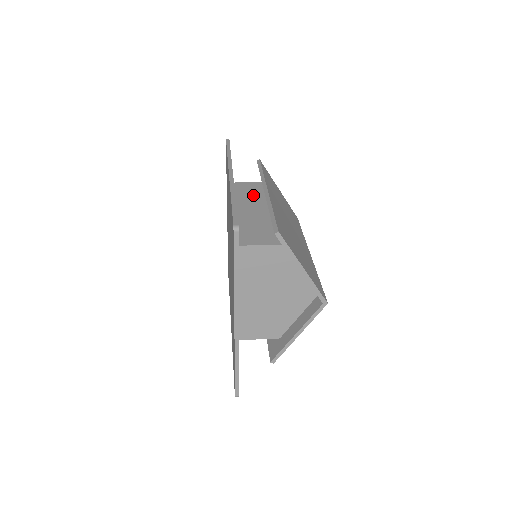
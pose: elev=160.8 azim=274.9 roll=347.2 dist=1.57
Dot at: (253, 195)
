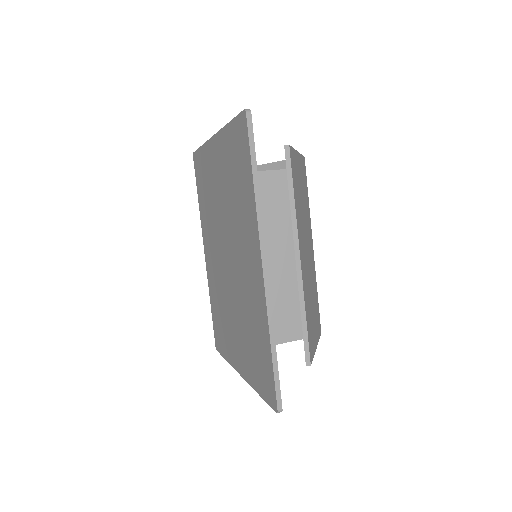
Dot at: (272, 216)
